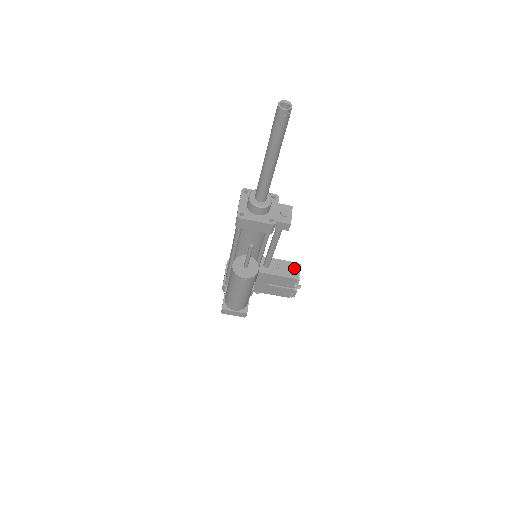
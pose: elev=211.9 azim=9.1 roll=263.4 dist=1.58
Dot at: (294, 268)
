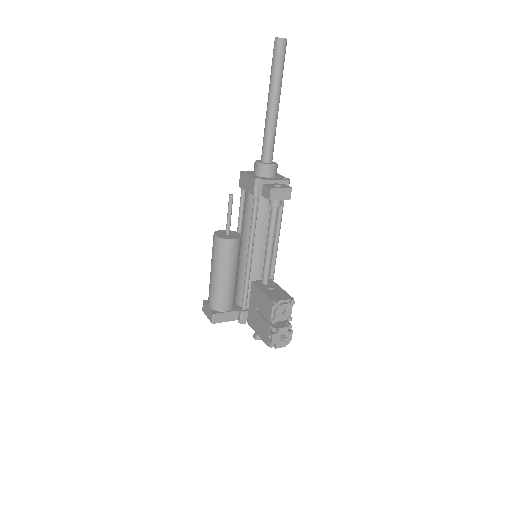
Dot at: (284, 297)
